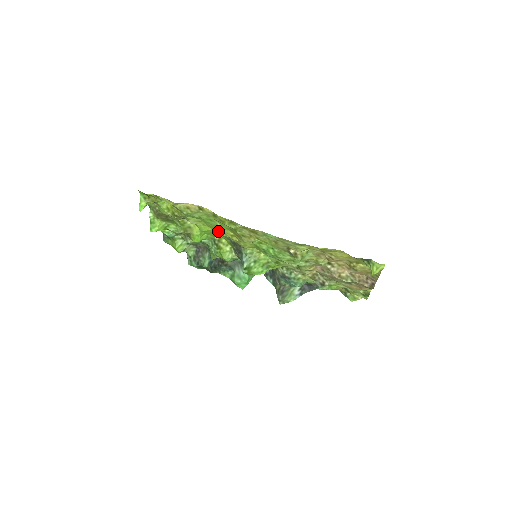
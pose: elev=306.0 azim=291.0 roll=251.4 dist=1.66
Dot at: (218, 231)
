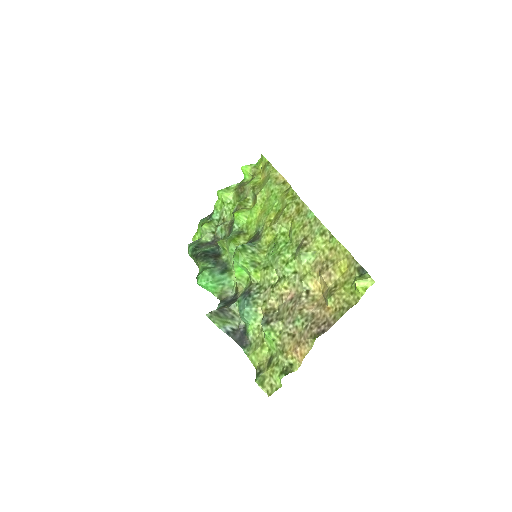
Dot at: (264, 215)
